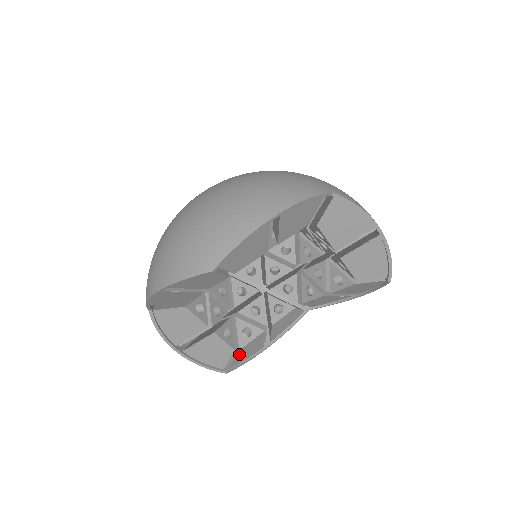
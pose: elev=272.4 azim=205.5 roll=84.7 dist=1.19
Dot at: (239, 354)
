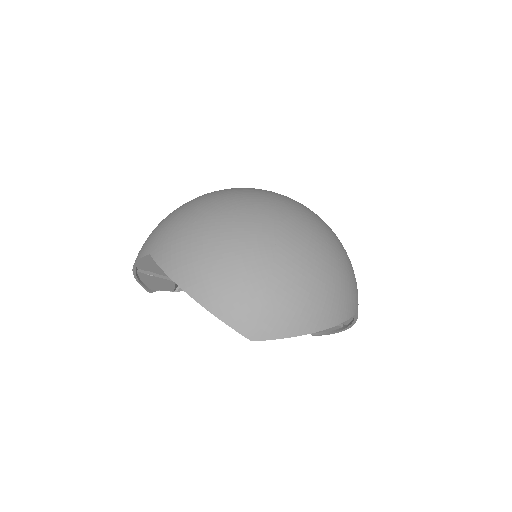
Dot at: occluded
